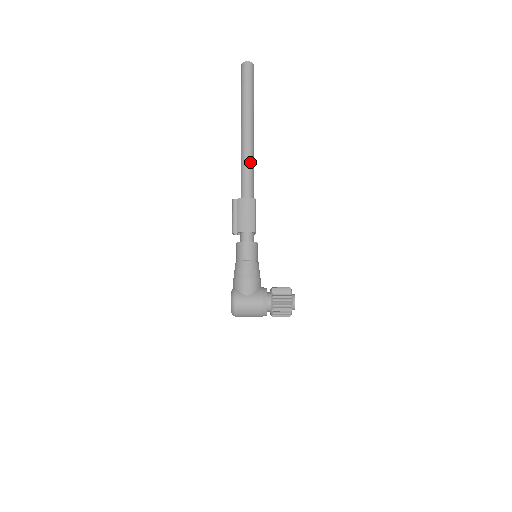
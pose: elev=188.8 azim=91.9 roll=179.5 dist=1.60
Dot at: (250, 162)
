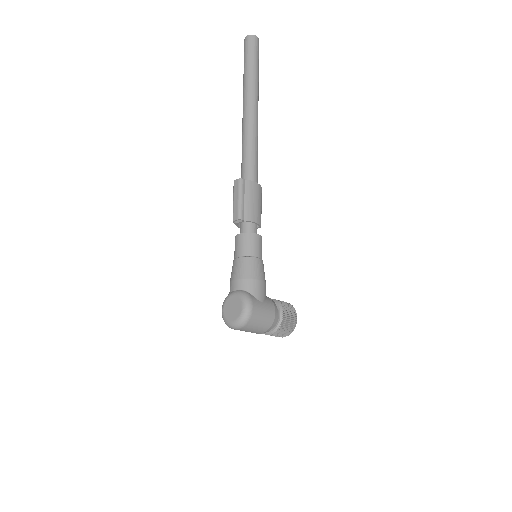
Dot at: occluded
